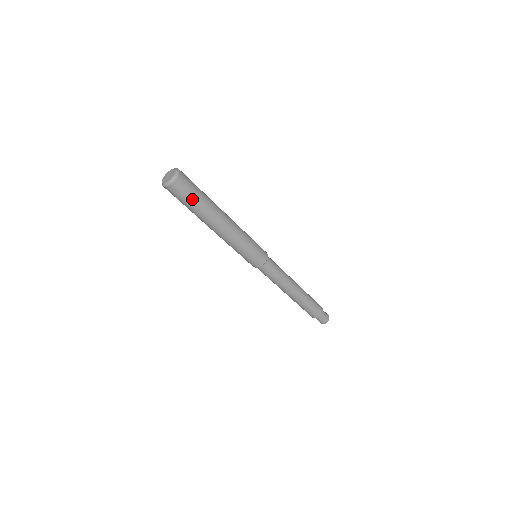
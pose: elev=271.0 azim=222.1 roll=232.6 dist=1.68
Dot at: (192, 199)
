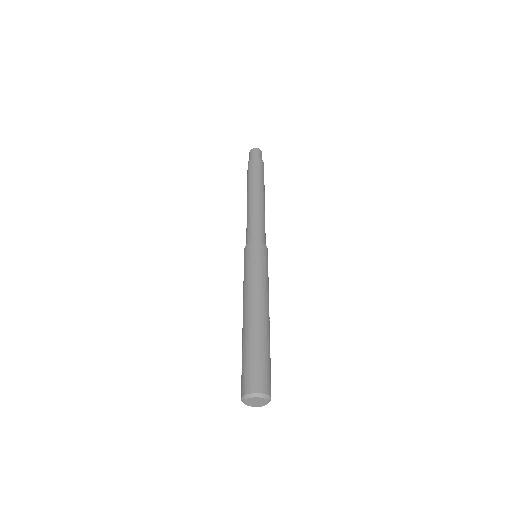
Dot at: occluded
